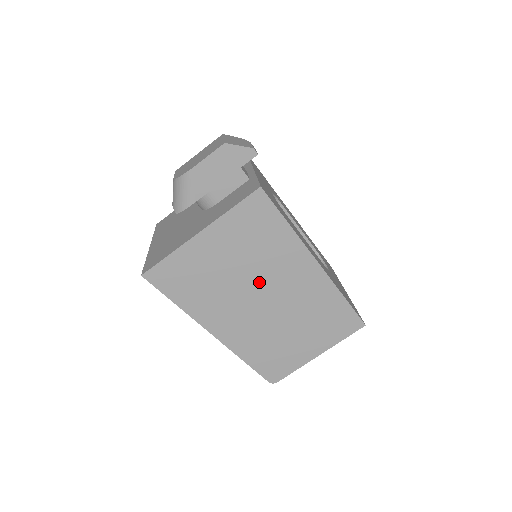
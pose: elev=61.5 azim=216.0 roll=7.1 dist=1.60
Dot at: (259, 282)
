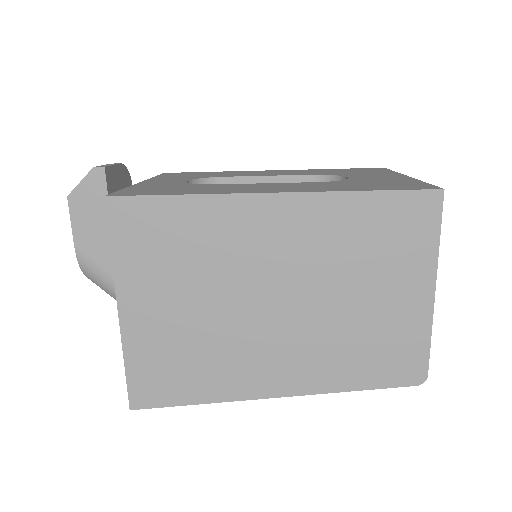
Dot at: (242, 290)
